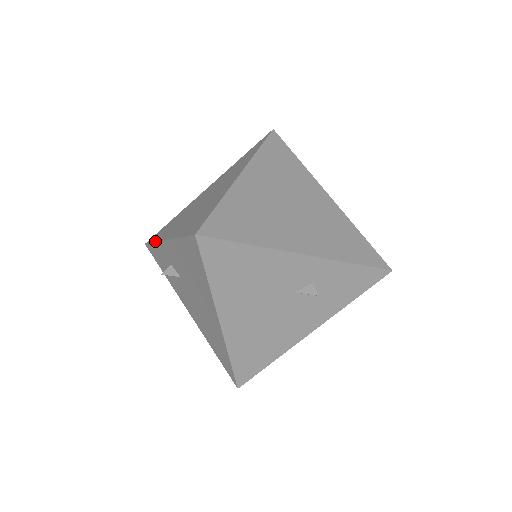
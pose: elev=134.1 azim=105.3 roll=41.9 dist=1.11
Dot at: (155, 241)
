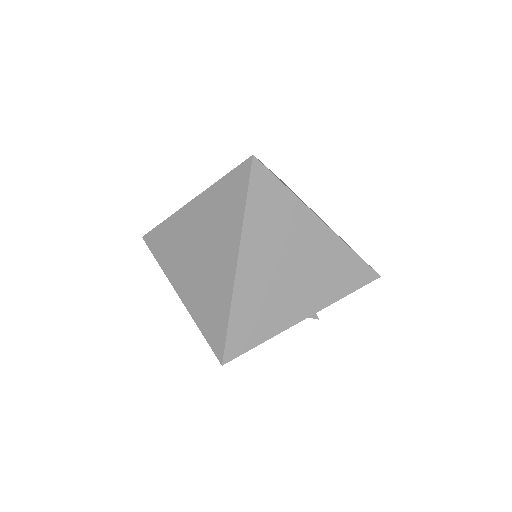
Dot at: (160, 266)
